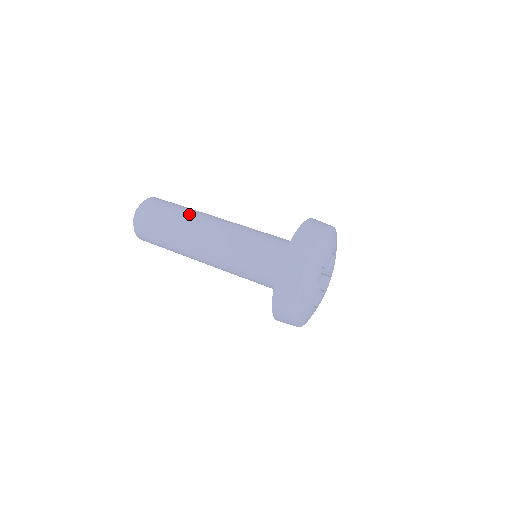
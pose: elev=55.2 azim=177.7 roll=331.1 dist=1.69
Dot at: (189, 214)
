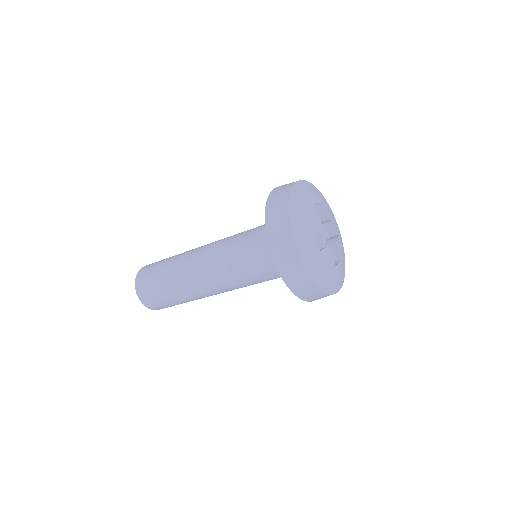
Dot at: (175, 267)
